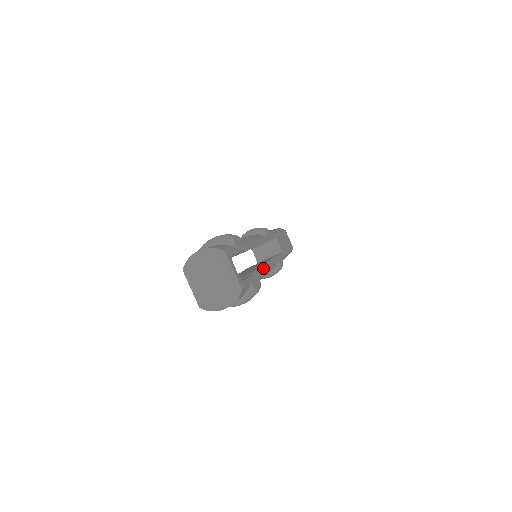
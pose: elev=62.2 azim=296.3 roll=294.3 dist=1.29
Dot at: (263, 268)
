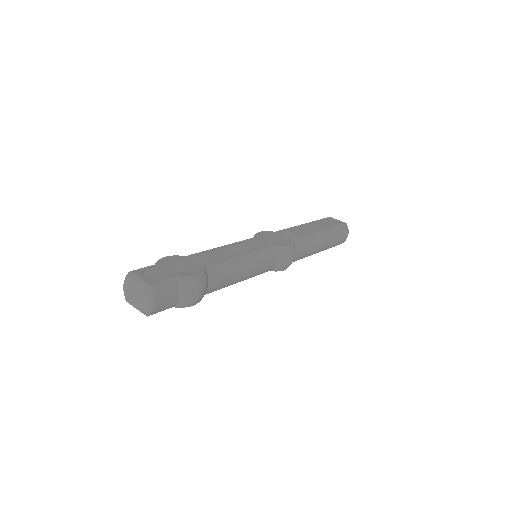
Dot at: (222, 260)
